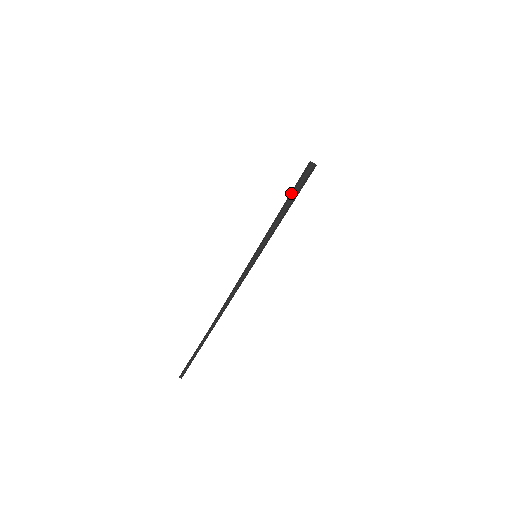
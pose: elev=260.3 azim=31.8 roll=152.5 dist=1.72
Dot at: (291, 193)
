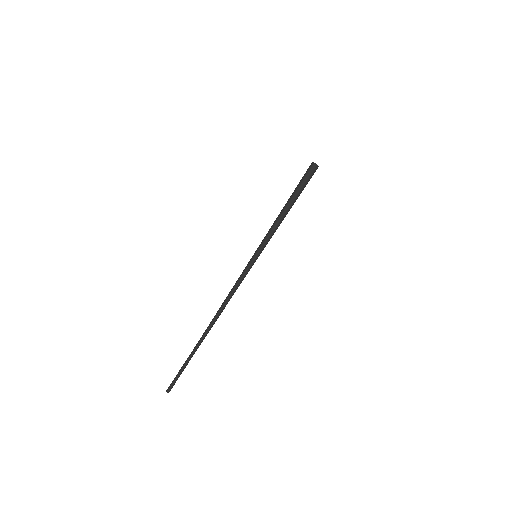
Dot at: (293, 192)
